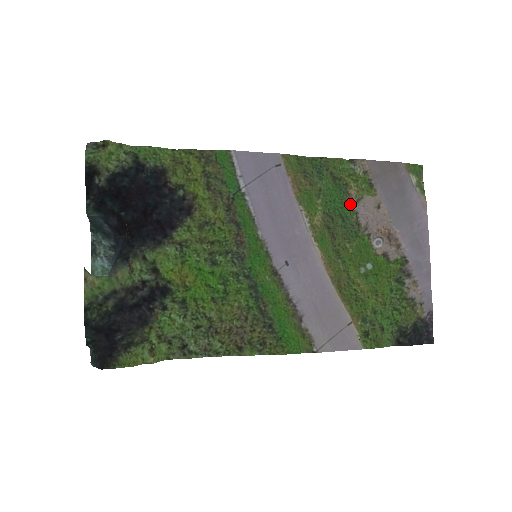
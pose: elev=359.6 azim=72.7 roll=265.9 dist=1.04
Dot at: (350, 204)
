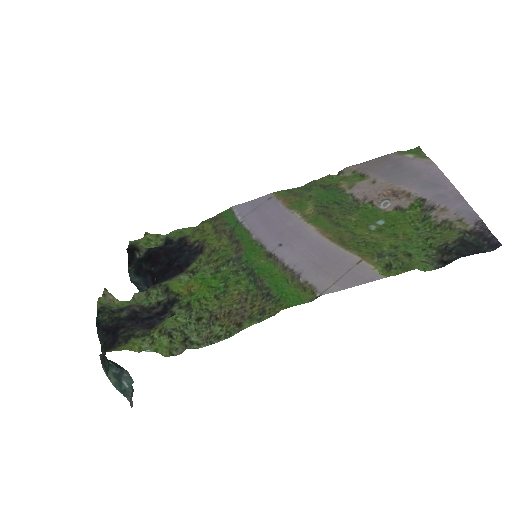
Dot at: (343, 193)
